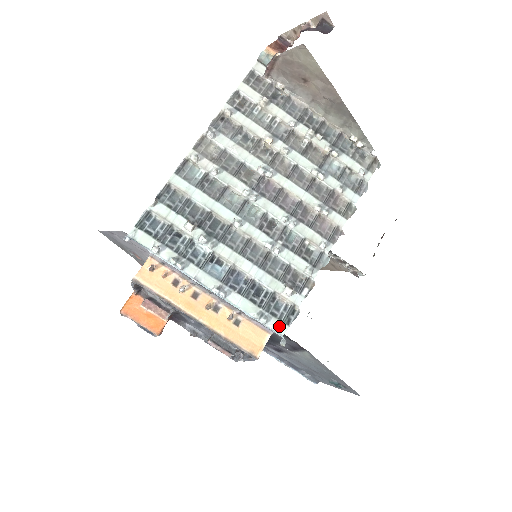
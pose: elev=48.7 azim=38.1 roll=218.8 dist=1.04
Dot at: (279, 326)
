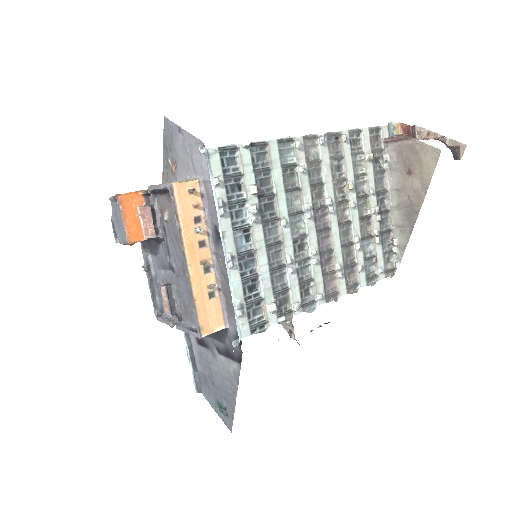
Dot at: (245, 328)
